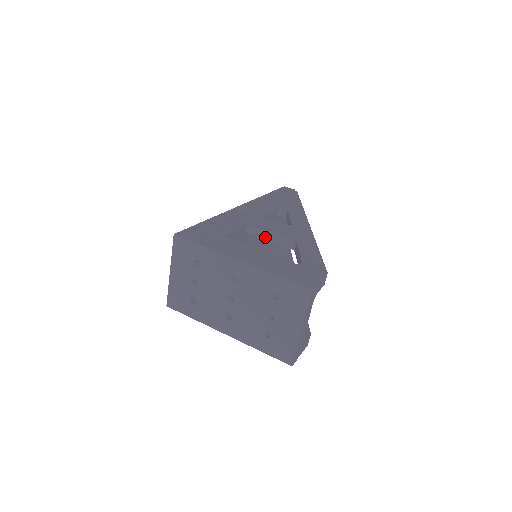
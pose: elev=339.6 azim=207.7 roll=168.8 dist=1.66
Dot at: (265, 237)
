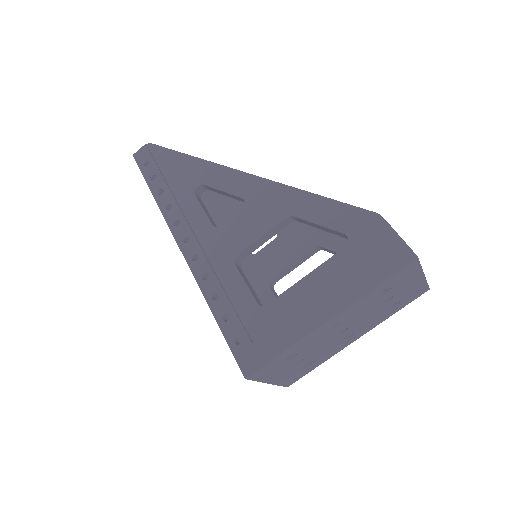
Dot at: (258, 246)
